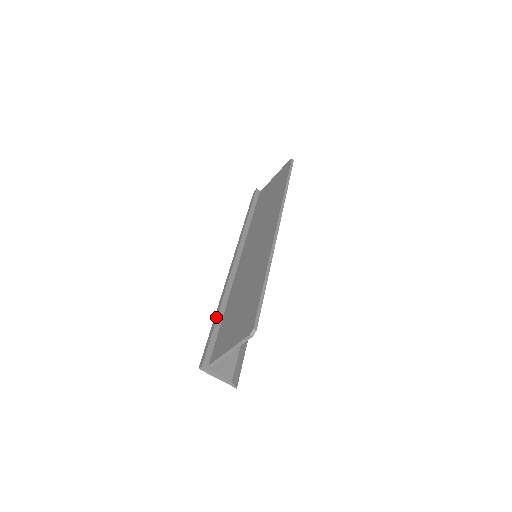
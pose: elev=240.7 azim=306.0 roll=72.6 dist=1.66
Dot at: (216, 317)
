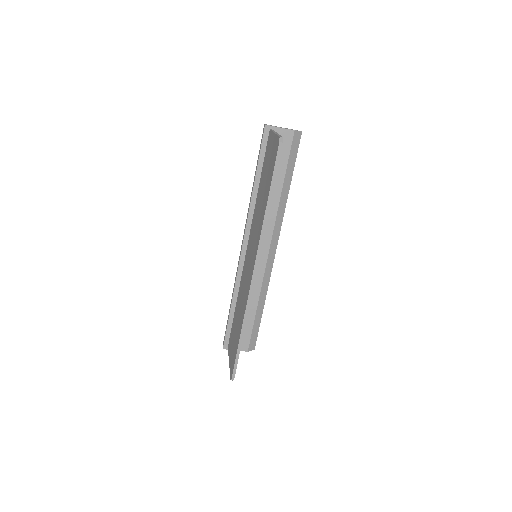
Dot at: (230, 309)
